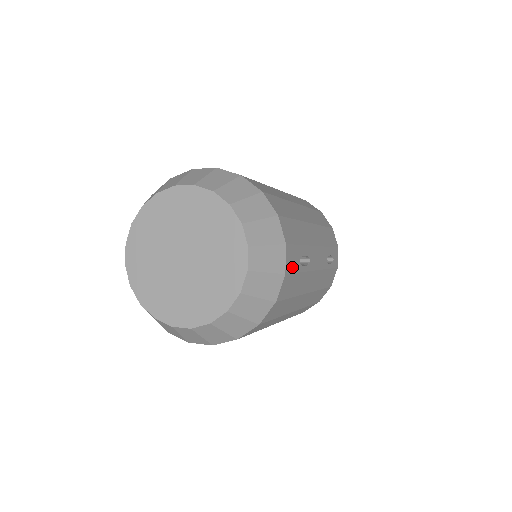
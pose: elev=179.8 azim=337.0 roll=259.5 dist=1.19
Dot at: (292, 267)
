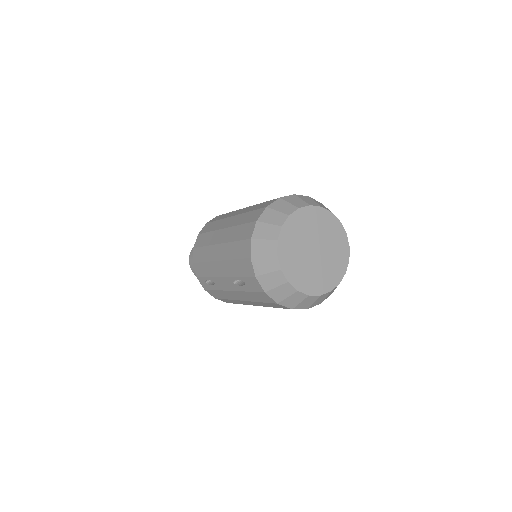
Dot at: occluded
